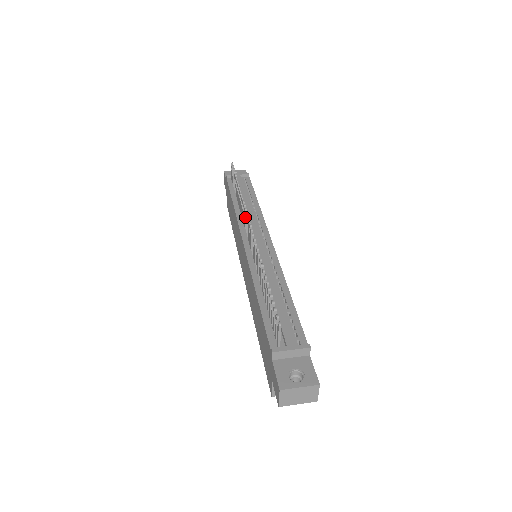
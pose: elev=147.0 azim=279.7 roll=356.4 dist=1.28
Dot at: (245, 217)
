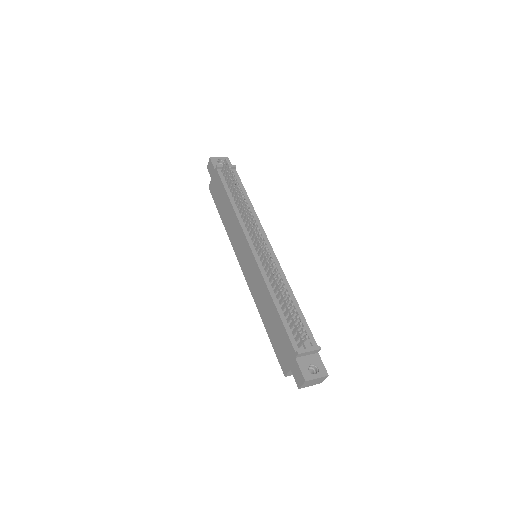
Dot at: (251, 224)
